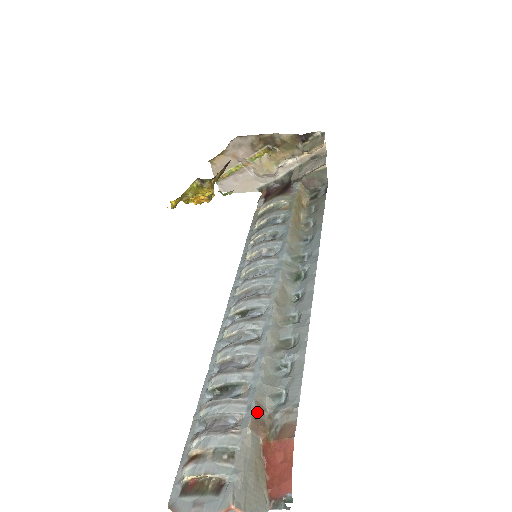
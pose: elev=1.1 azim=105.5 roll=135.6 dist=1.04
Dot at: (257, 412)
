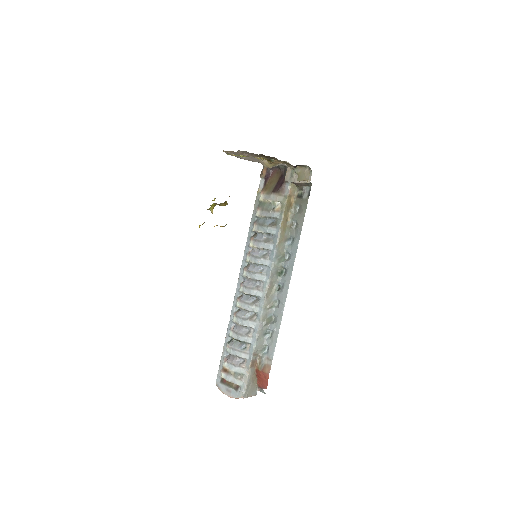
Dot at: (254, 359)
